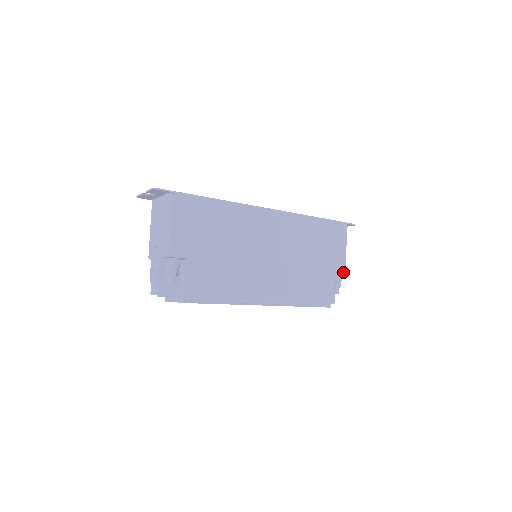
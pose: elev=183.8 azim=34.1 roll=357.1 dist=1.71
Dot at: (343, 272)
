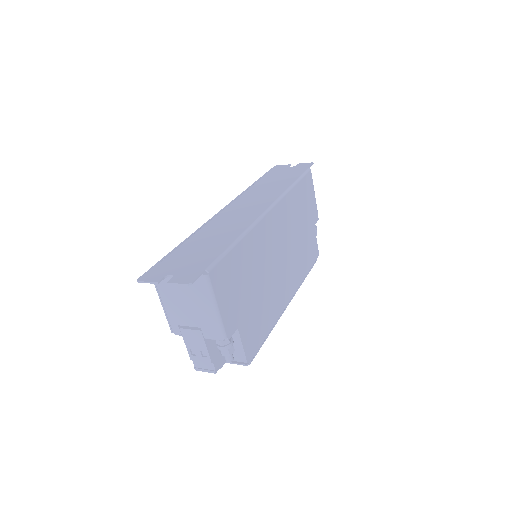
Dot at: (317, 220)
